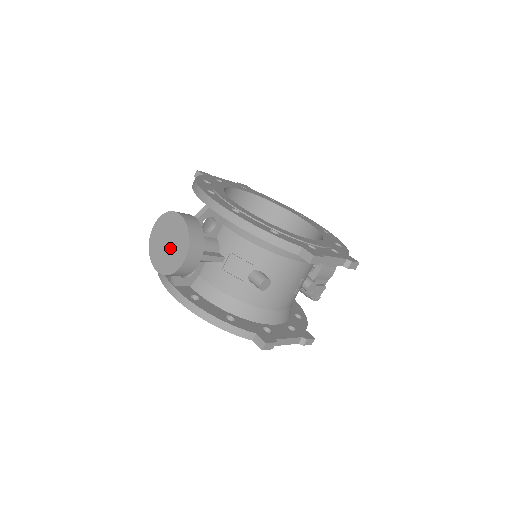
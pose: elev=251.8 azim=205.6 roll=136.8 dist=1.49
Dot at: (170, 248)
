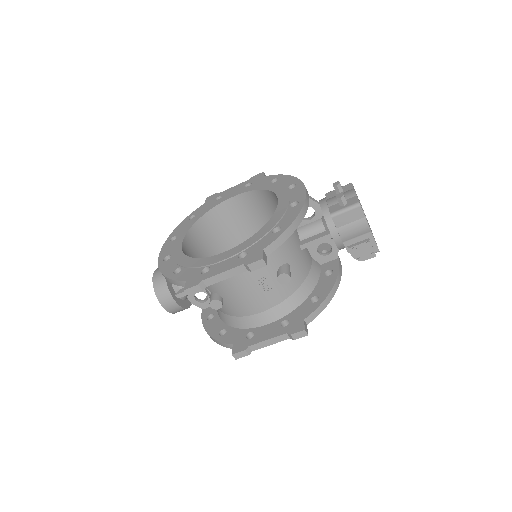
Dot at: occluded
